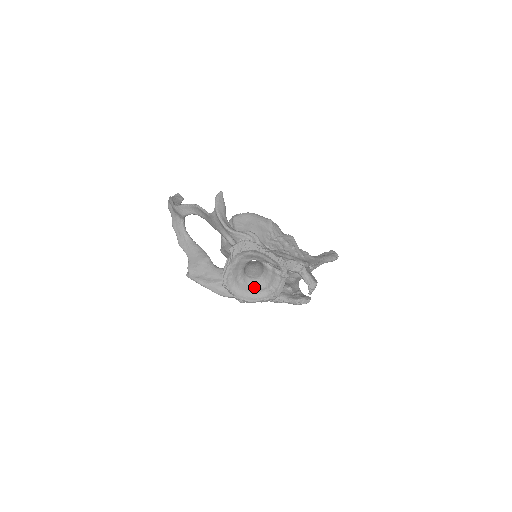
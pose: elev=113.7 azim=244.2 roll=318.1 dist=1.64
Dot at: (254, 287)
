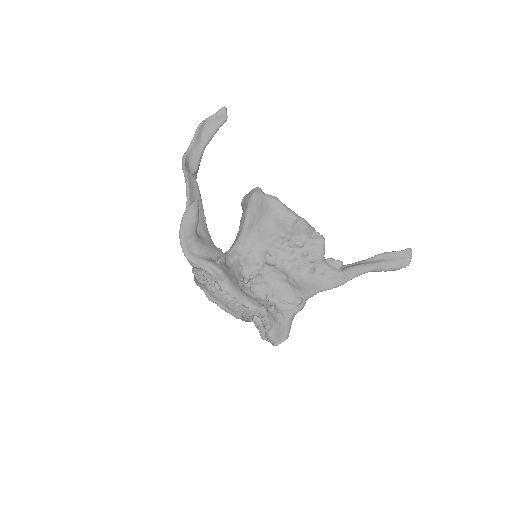
Dot at: occluded
